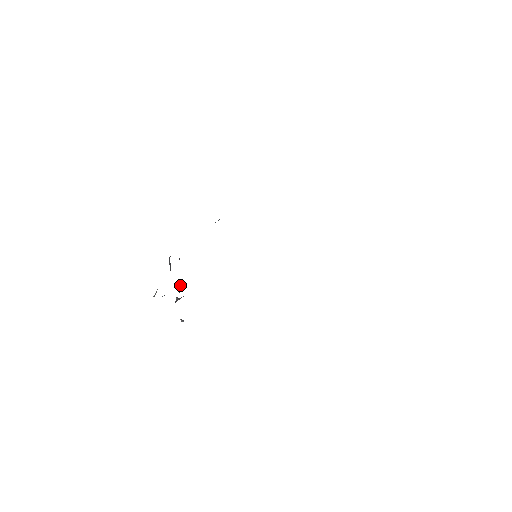
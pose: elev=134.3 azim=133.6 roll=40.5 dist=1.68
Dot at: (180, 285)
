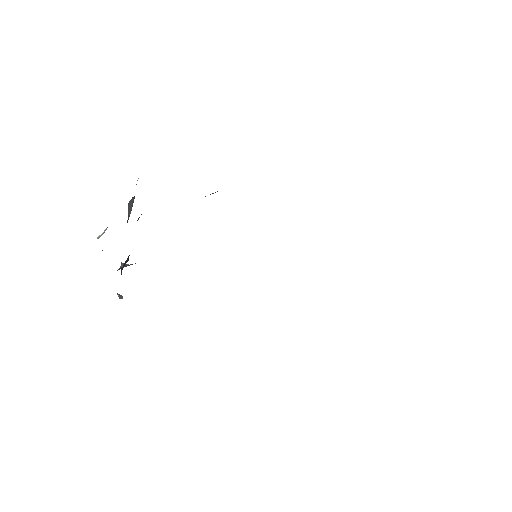
Dot at: occluded
